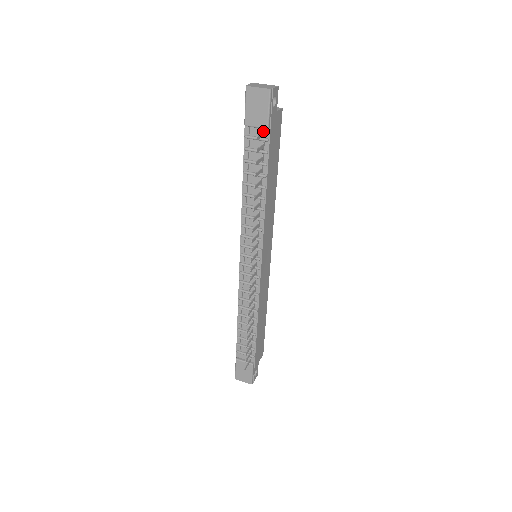
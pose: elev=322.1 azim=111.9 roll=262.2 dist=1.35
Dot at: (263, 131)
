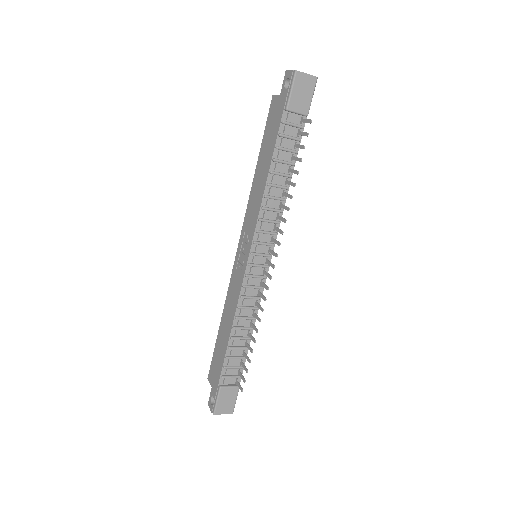
Dot at: (303, 118)
